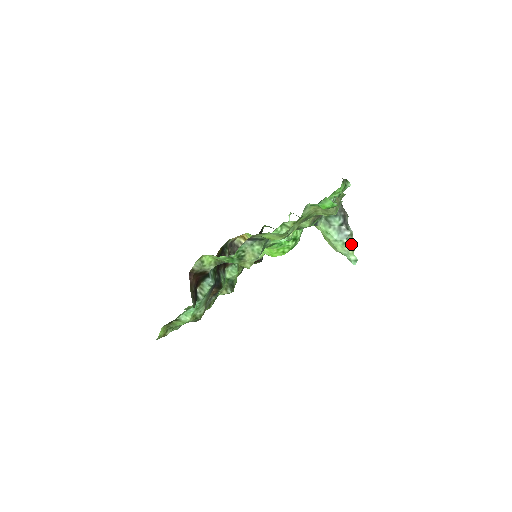
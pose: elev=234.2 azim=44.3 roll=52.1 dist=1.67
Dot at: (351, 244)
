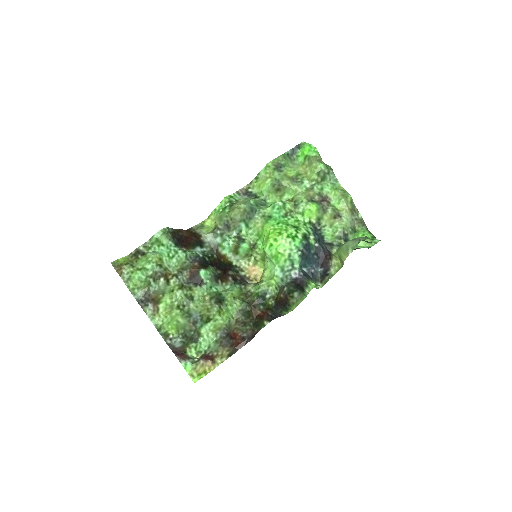
Dot at: occluded
